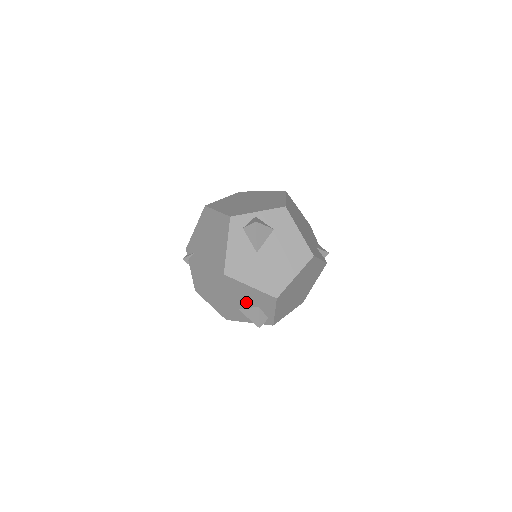
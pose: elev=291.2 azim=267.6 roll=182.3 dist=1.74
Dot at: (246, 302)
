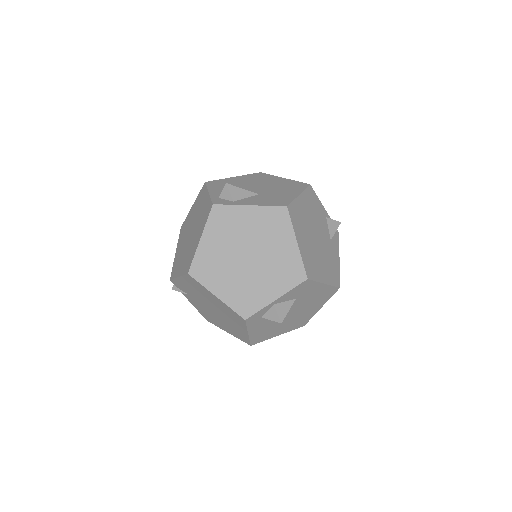
Dot at: occluded
